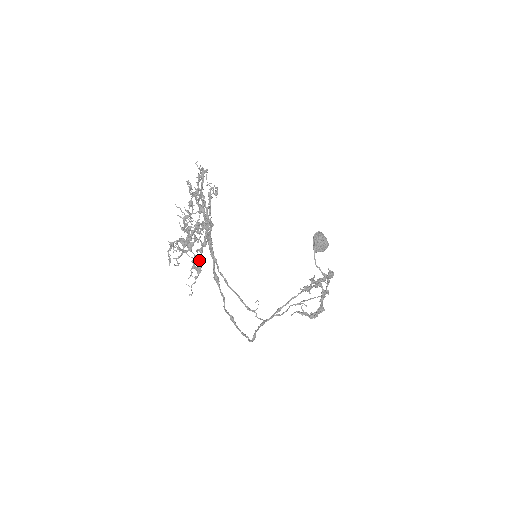
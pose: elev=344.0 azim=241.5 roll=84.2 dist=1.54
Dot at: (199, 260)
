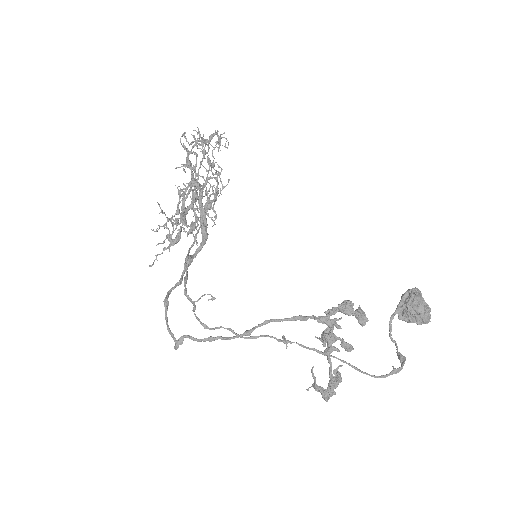
Dot at: (178, 232)
